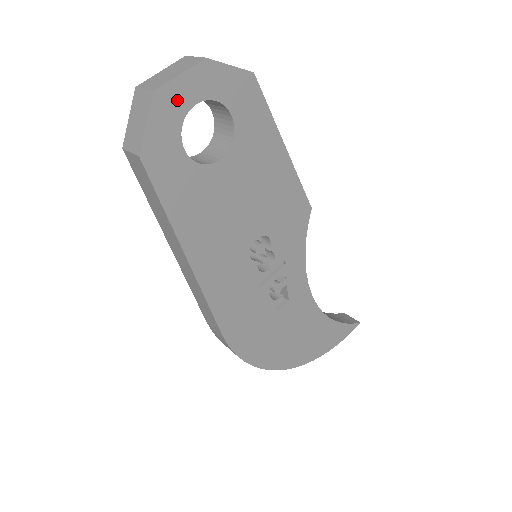
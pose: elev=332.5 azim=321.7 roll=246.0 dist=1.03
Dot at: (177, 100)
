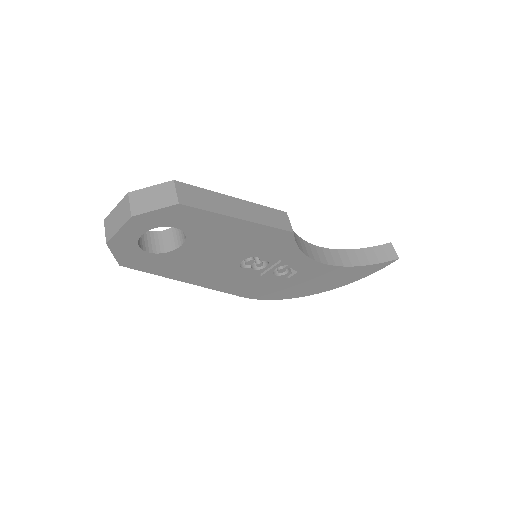
Dot at: (126, 239)
